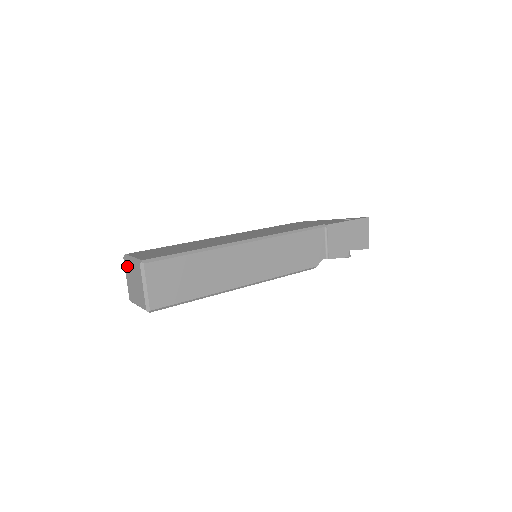
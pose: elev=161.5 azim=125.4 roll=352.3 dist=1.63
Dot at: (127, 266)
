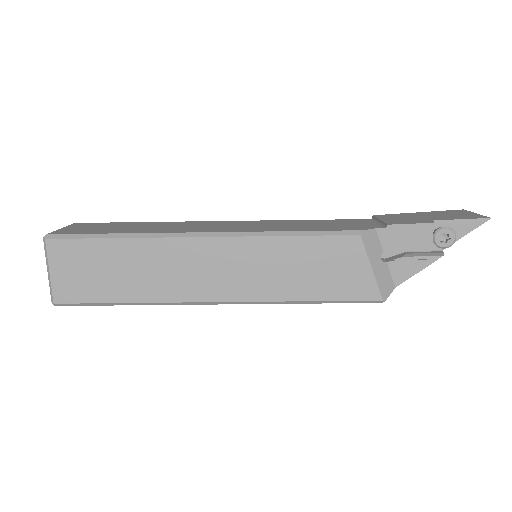
Dot at: occluded
